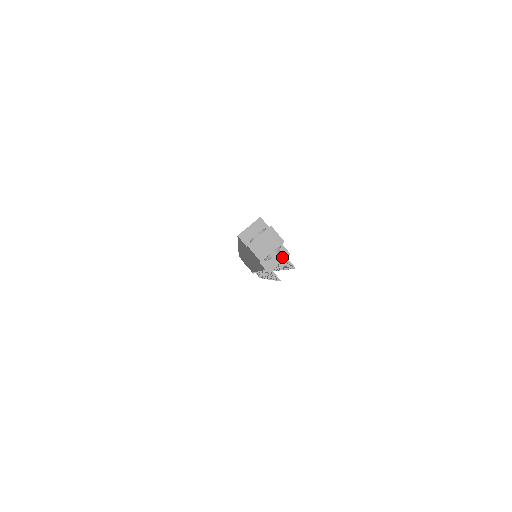
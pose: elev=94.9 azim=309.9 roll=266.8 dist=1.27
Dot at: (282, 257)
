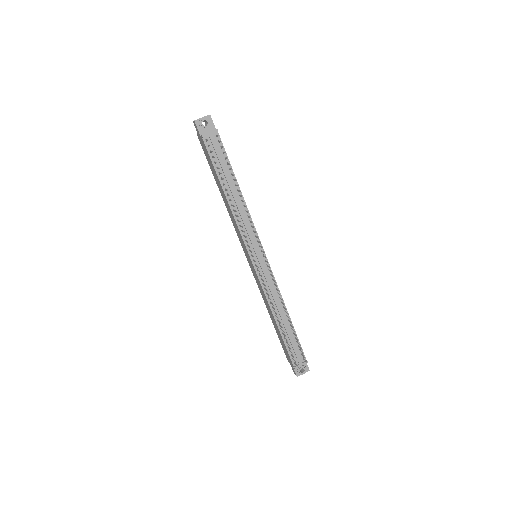
Dot at: (213, 131)
